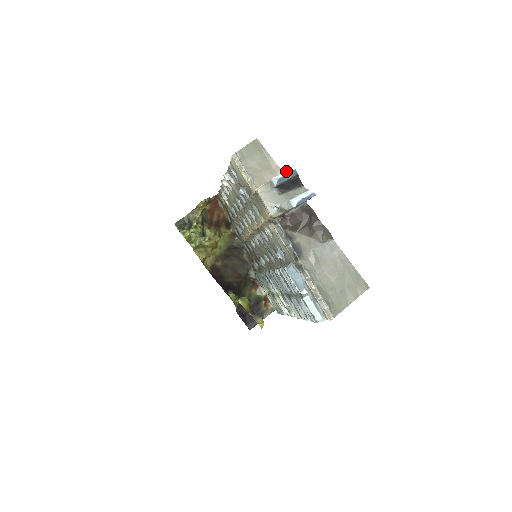
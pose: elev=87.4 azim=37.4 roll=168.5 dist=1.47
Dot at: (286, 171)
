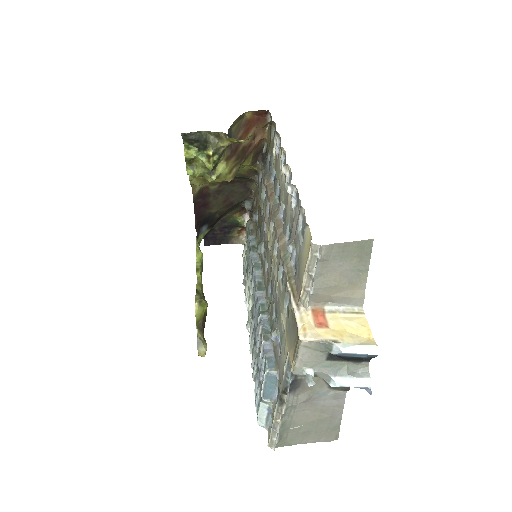
Dot at: (364, 349)
